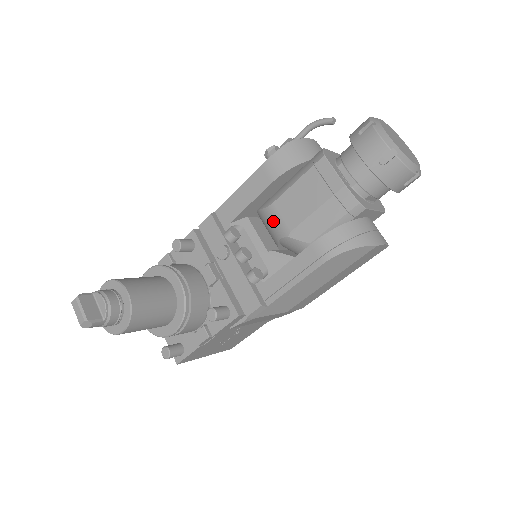
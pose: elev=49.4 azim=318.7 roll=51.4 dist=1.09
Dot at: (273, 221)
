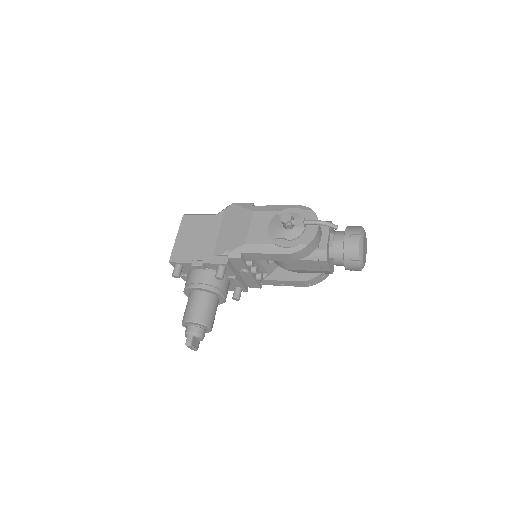
Dot at: (280, 263)
